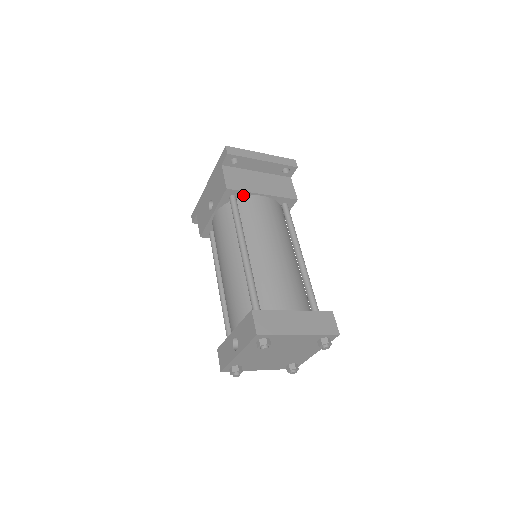
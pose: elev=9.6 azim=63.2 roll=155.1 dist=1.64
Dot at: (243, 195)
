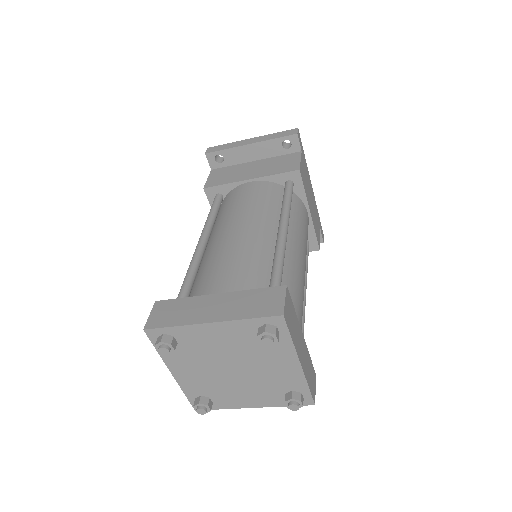
Dot at: (228, 190)
